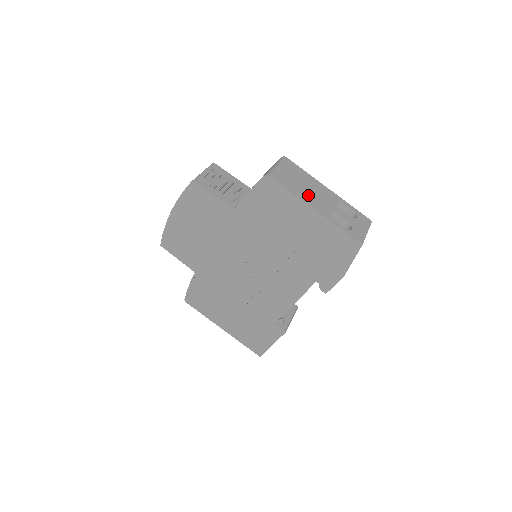
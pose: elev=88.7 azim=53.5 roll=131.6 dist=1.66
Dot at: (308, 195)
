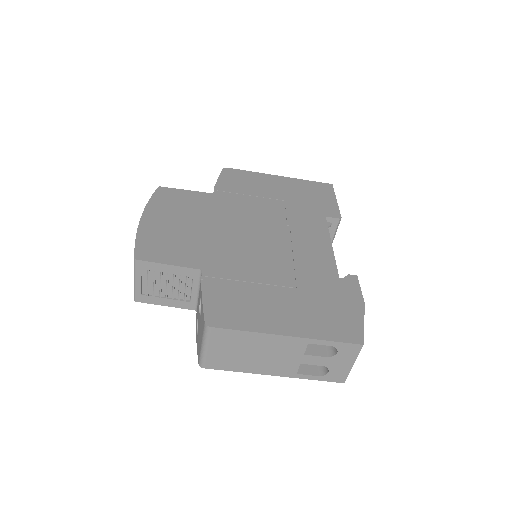
Dot at: (260, 363)
